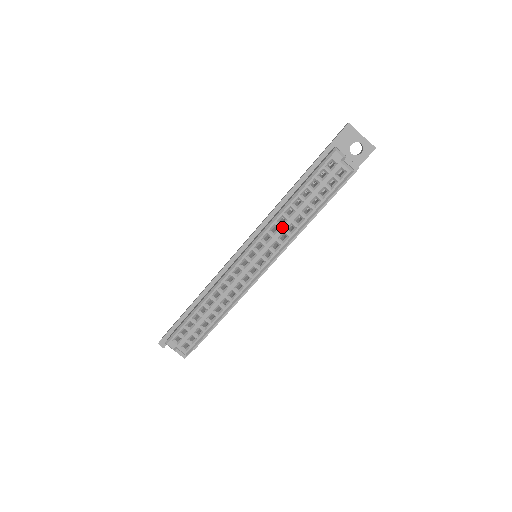
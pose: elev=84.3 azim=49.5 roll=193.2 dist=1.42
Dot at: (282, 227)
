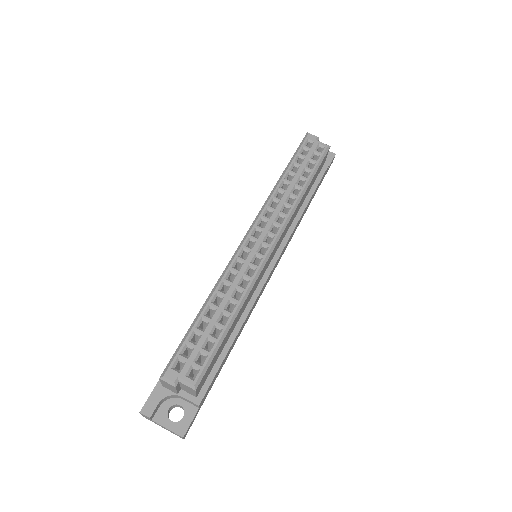
Dot at: (281, 199)
